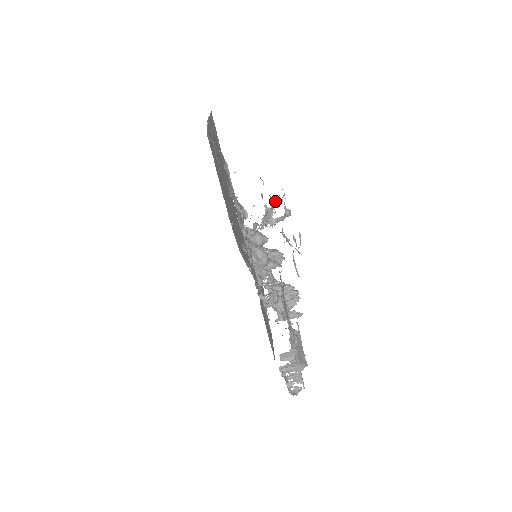
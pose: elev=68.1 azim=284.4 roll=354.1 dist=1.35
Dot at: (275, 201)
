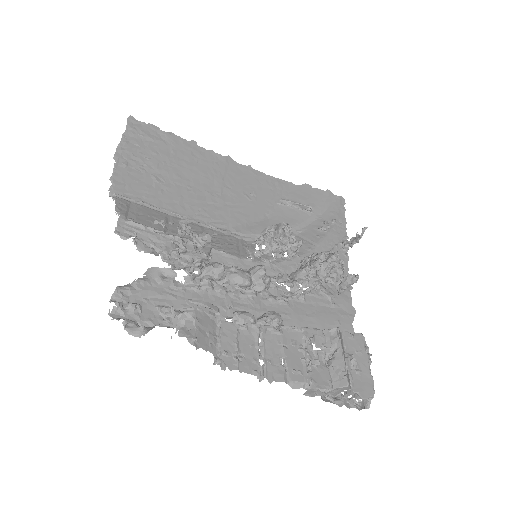
Dot at: (174, 250)
